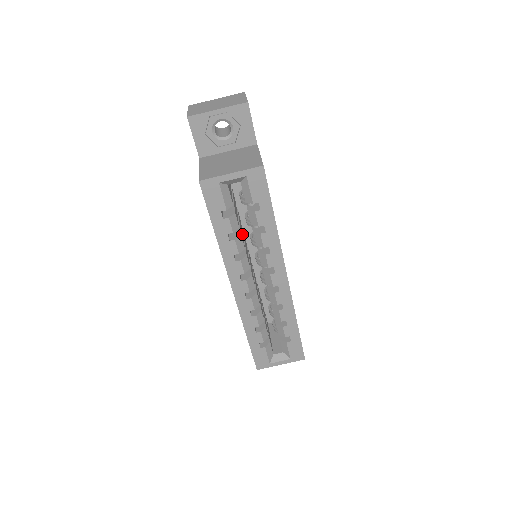
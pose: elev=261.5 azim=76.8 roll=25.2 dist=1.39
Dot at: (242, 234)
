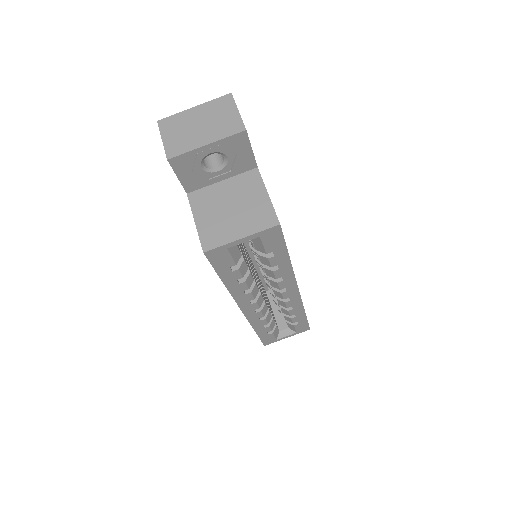
Dot at: (246, 258)
